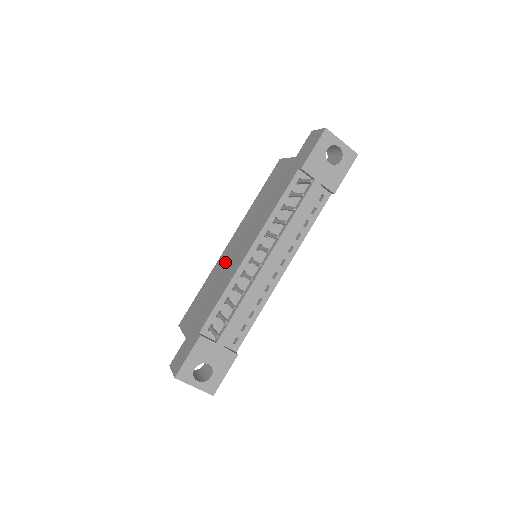
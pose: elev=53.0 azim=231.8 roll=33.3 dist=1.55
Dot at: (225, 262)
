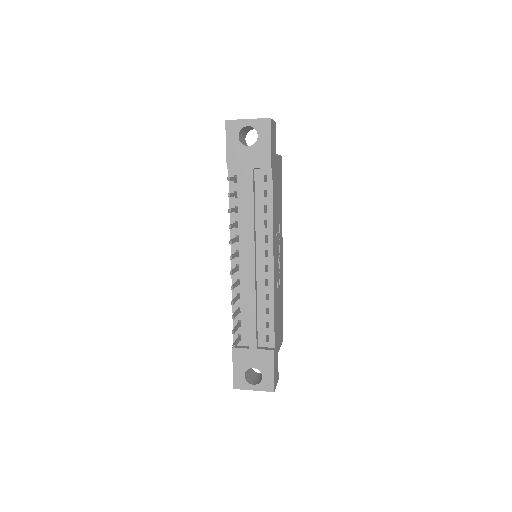
Dot at: occluded
